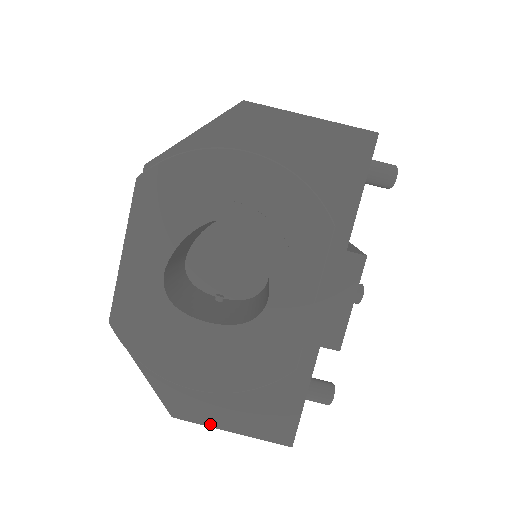
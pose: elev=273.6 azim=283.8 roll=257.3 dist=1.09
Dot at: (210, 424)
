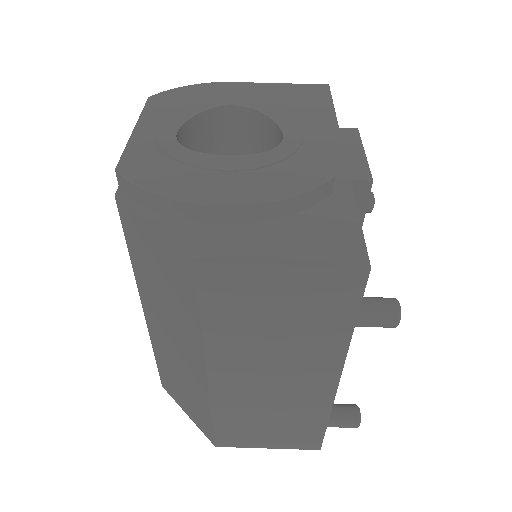
Dot at: (250, 261)
